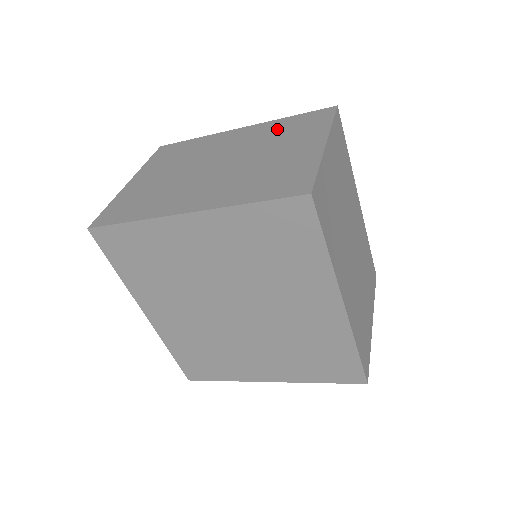
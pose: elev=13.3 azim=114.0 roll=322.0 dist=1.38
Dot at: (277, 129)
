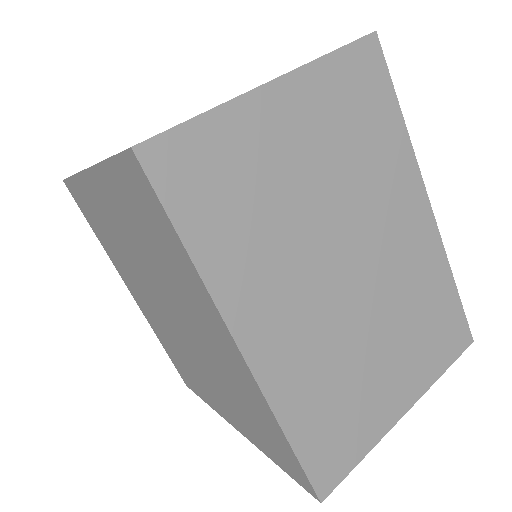
Dot at: occluded
